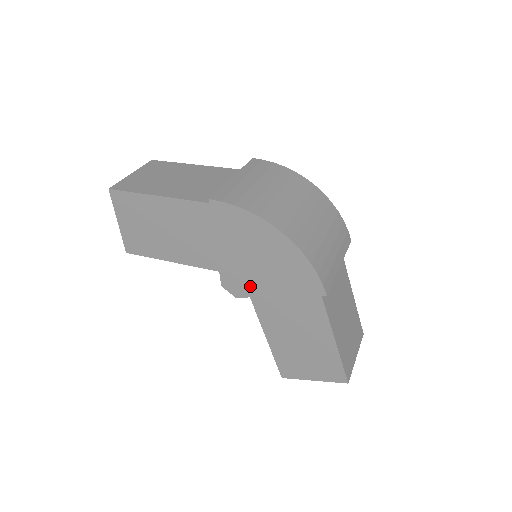
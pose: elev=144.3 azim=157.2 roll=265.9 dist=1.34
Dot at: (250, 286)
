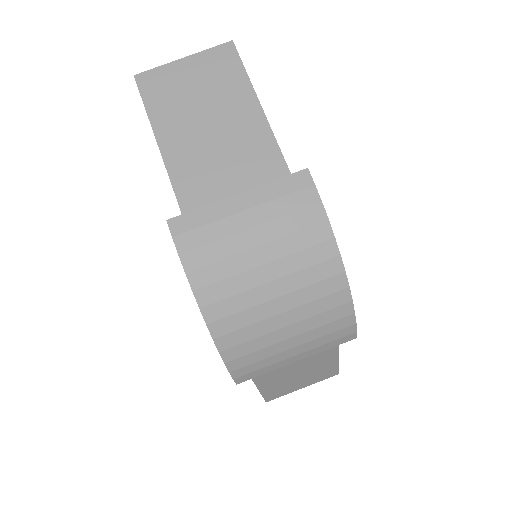
Dot at: occluded
